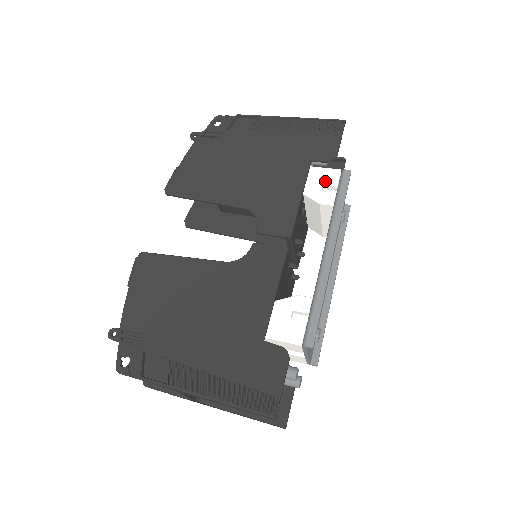
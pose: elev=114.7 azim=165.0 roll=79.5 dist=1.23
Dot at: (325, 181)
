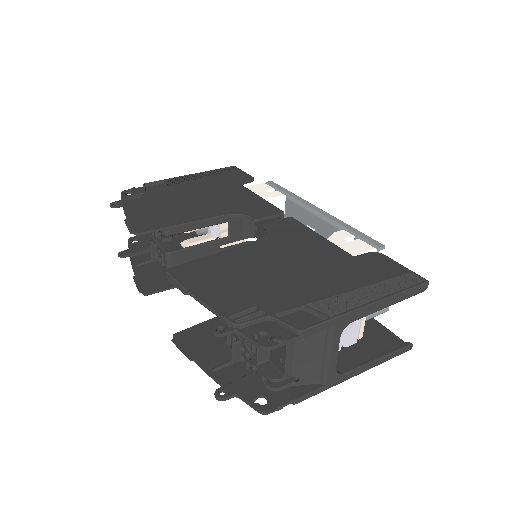
Dot at: (263, 189)
